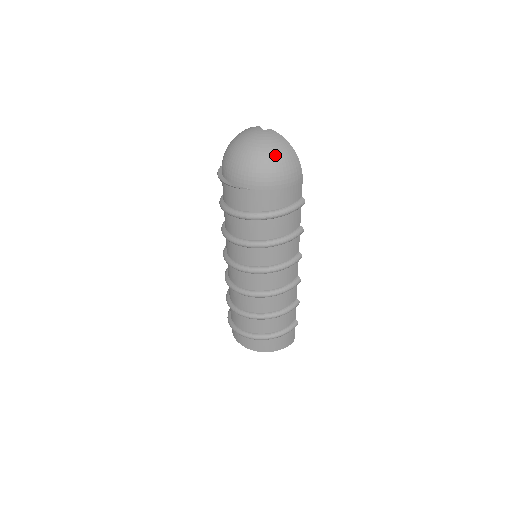
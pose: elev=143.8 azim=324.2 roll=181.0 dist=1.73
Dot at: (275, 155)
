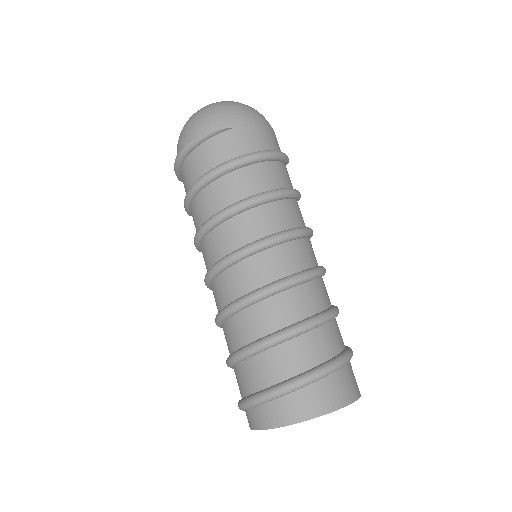
Dot at: (242, 104)
